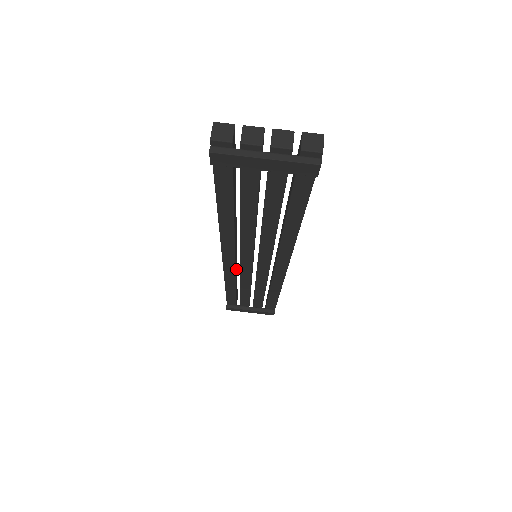
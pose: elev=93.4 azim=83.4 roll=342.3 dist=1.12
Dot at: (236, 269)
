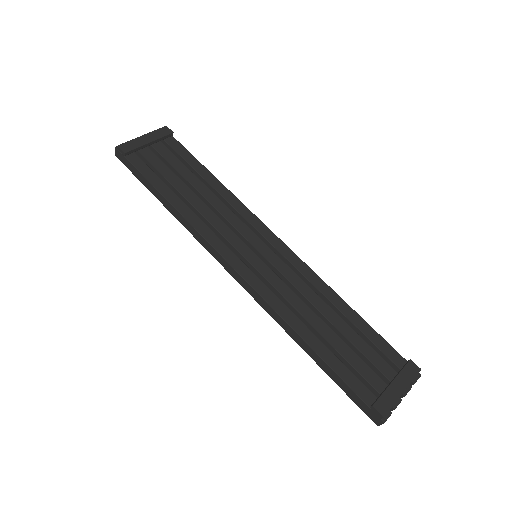
Dot at: occluded
